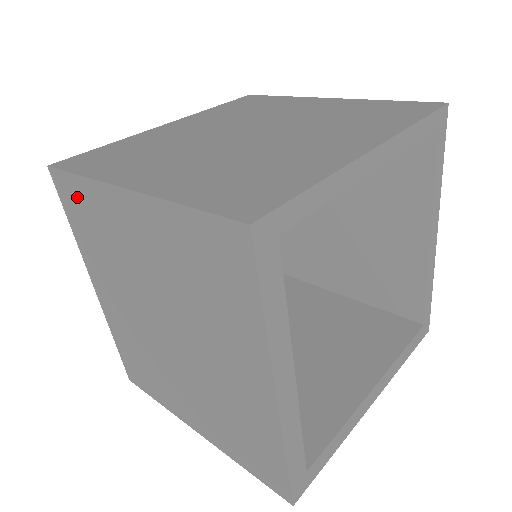
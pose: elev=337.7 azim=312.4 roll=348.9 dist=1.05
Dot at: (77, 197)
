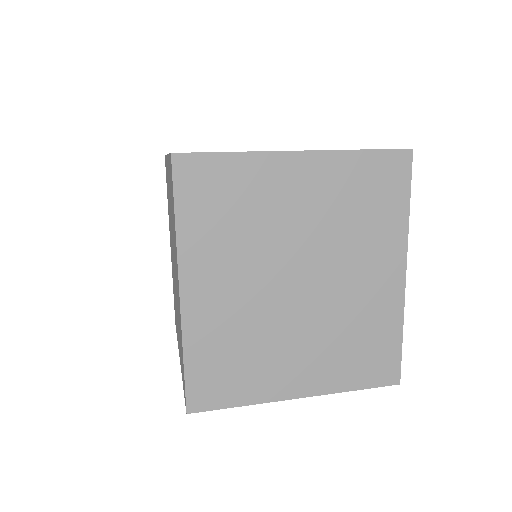
Dot at: (214, 177)
